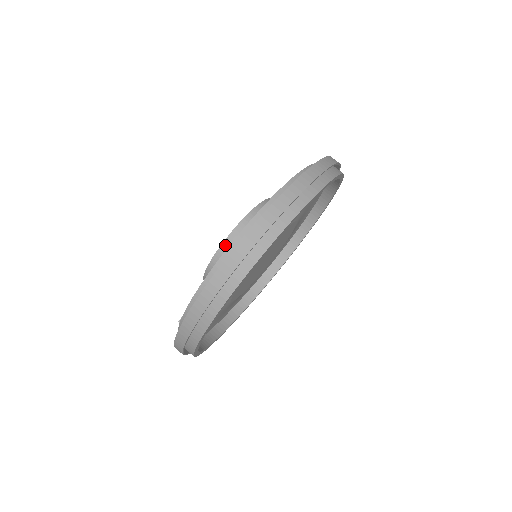
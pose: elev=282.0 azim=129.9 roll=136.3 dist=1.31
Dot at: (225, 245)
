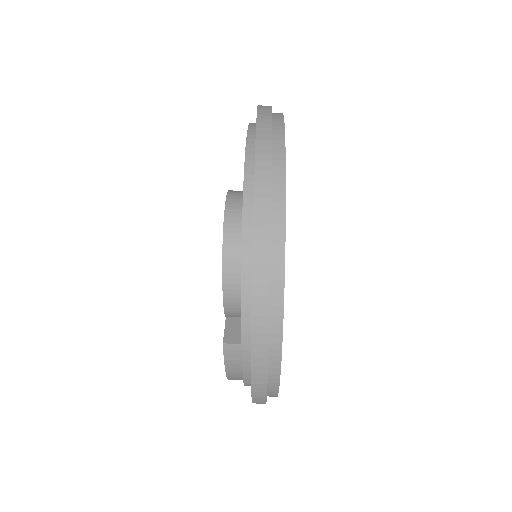
Dot at: (229, 205)
